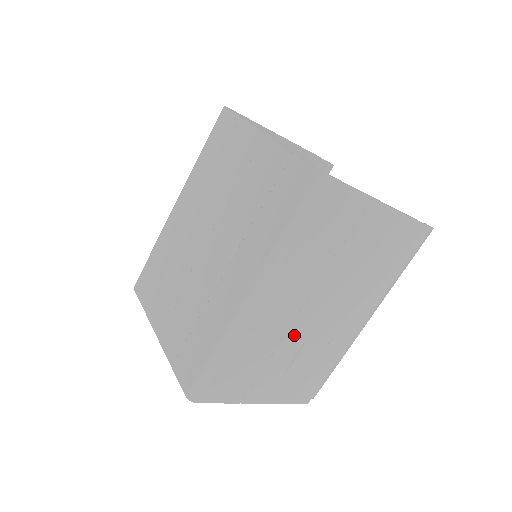
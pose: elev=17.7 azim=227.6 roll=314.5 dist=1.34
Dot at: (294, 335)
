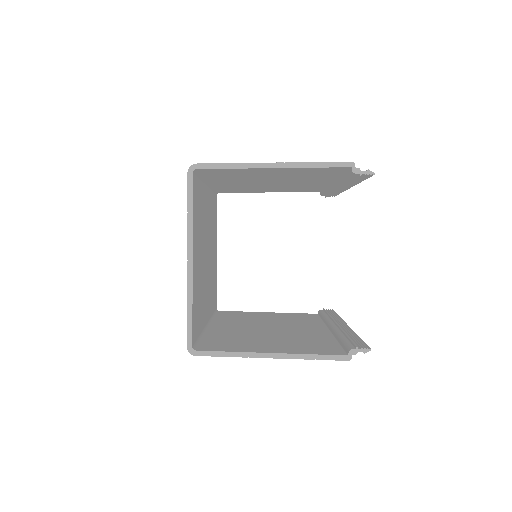
Dot at: occluded
